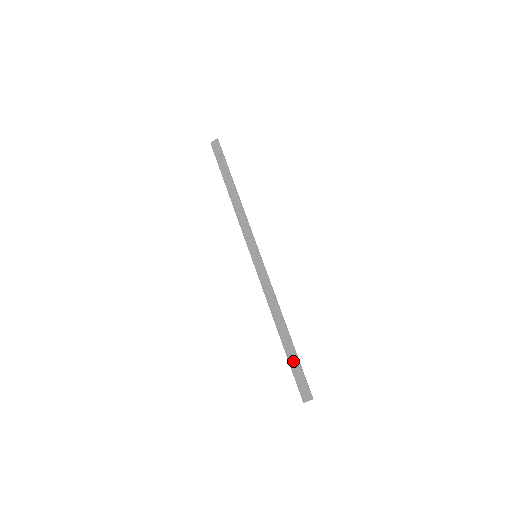
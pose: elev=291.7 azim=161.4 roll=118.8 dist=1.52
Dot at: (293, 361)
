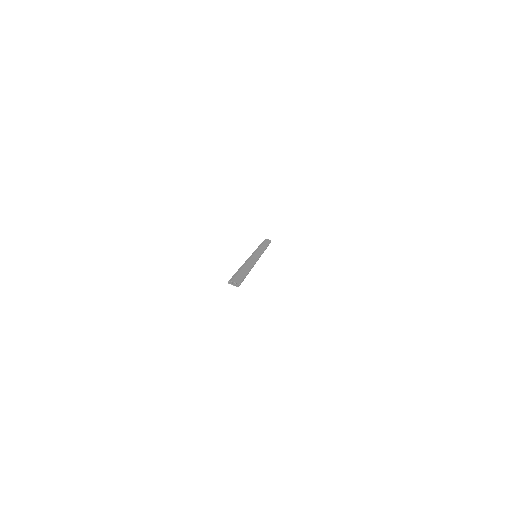
Dot at: (241, 273)
